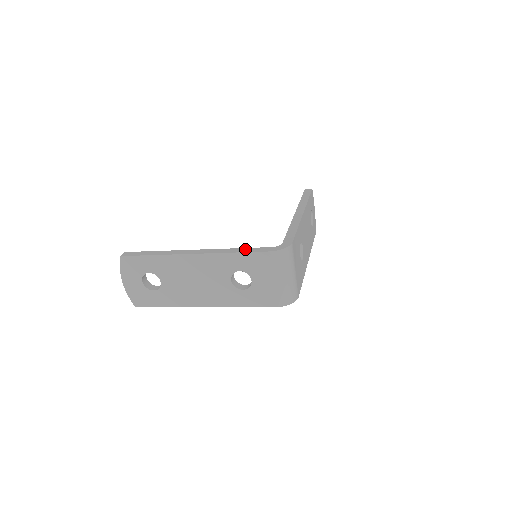
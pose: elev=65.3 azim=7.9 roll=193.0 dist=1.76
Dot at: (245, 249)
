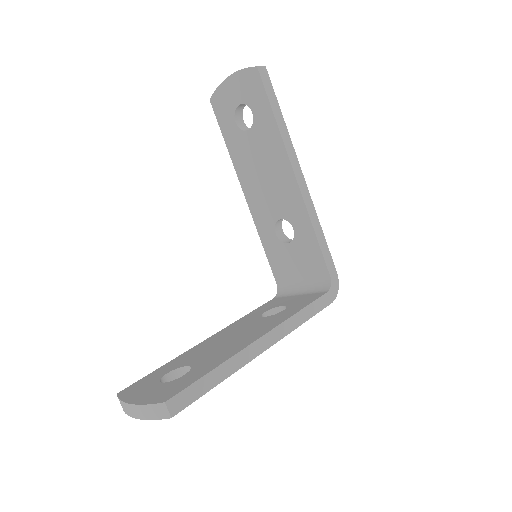
Dot at: (310, 309)
